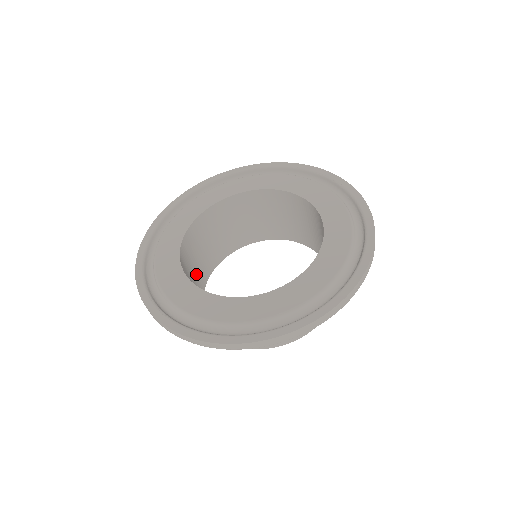
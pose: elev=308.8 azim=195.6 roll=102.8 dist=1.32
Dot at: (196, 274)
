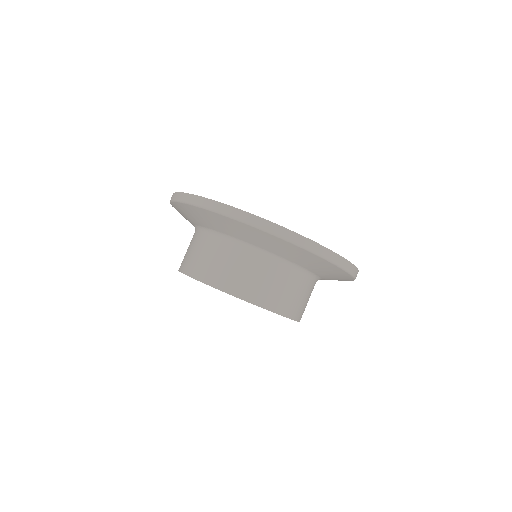
Dot at: occluded
